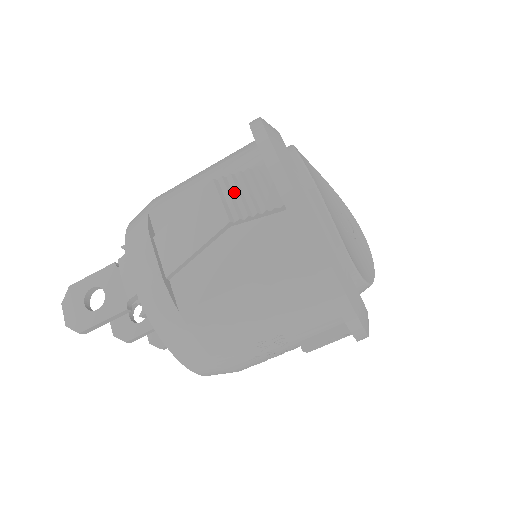
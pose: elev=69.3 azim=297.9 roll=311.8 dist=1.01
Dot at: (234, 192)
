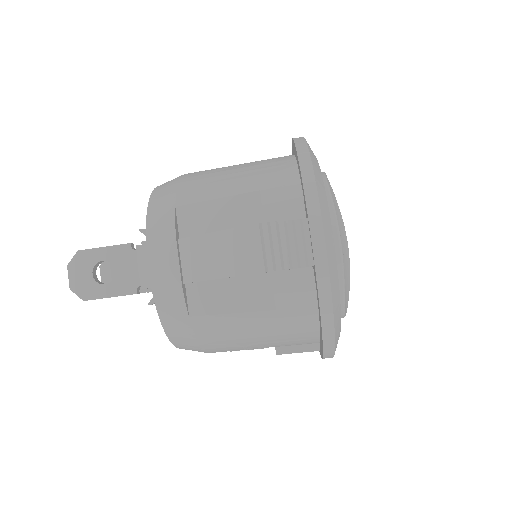
Dot at: (274, 241)
